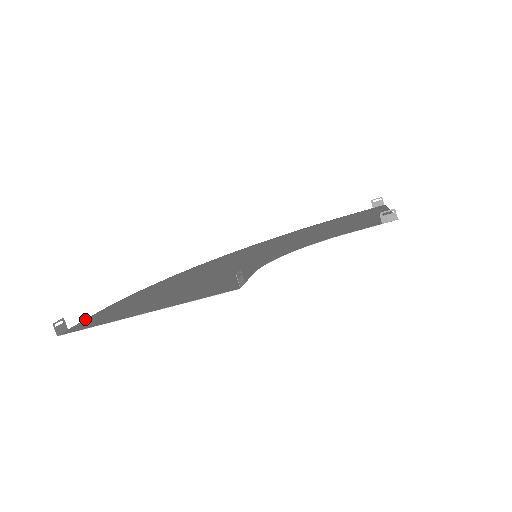
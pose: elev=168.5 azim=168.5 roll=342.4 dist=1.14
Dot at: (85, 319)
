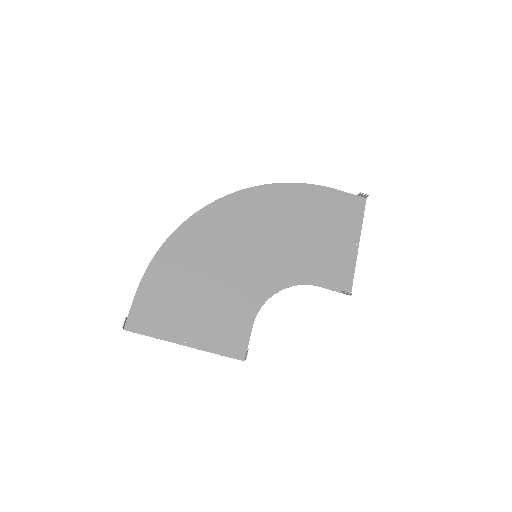
Dot at: (134, 300)
